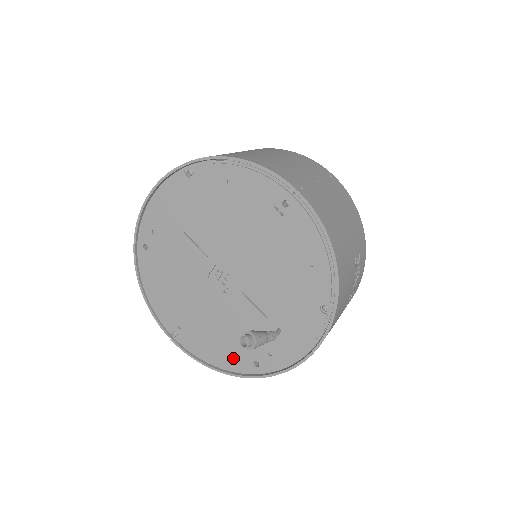
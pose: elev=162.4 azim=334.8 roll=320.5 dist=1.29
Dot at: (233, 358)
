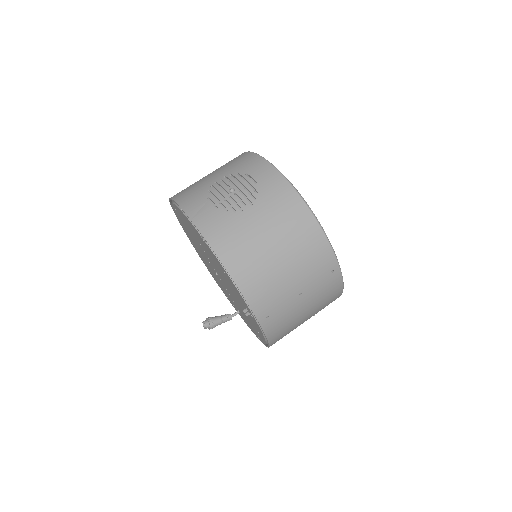
Dot at: occluded
